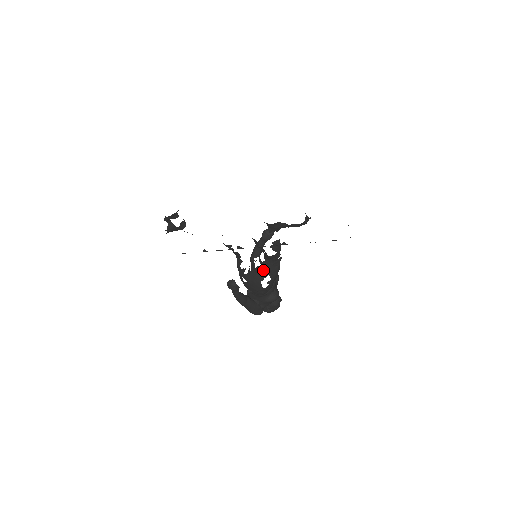
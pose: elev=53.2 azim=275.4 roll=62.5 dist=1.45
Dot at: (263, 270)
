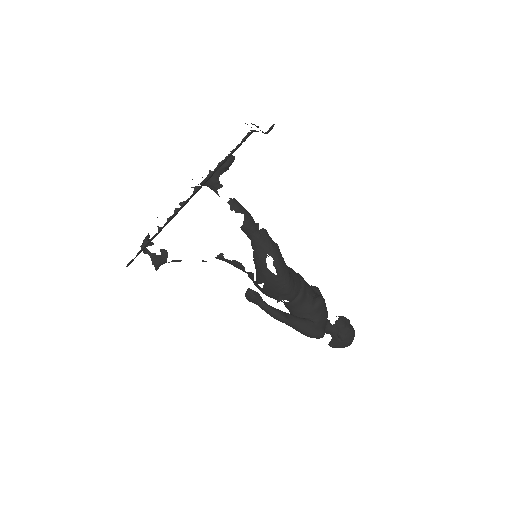
Dot at: (258, 252)
